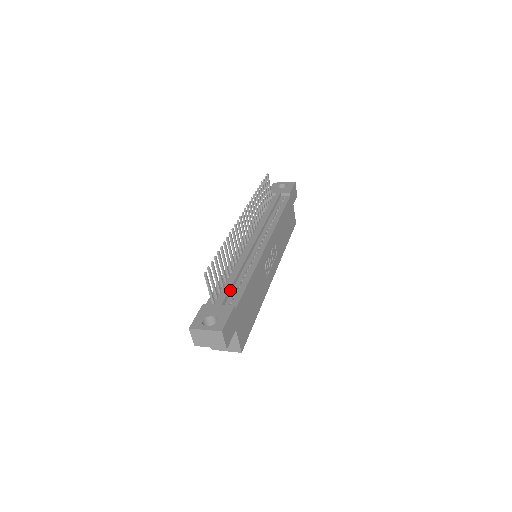
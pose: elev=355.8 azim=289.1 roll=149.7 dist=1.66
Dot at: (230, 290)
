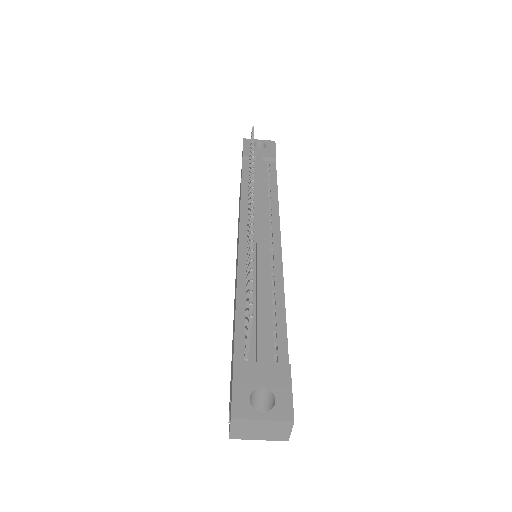
Dot at: (266, 330)
